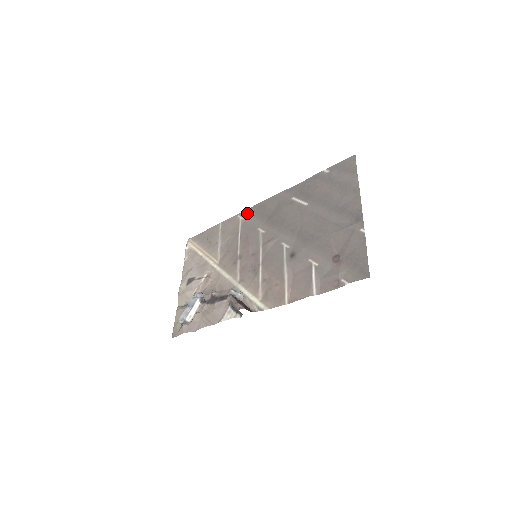
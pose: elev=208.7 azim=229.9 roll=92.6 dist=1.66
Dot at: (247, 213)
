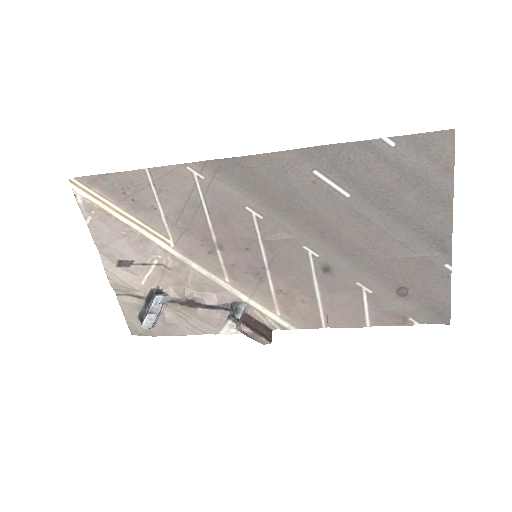
Dot at: (209, 168)
